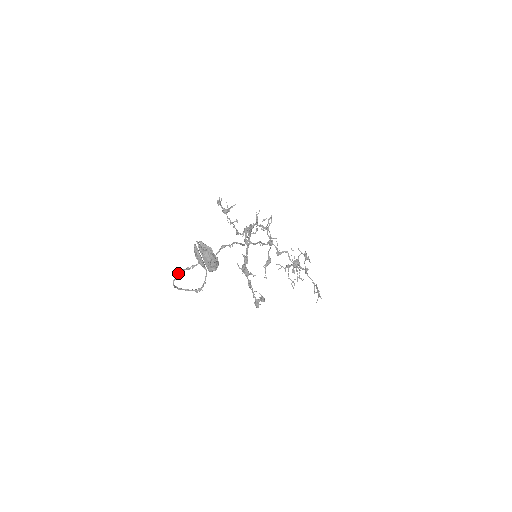
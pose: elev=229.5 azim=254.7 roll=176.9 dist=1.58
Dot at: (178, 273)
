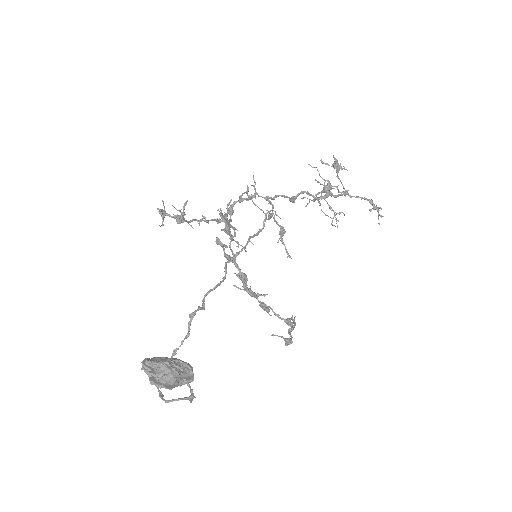
Dot at: occluded
